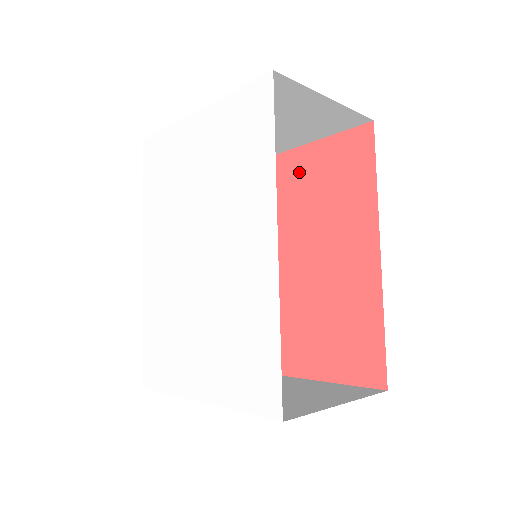
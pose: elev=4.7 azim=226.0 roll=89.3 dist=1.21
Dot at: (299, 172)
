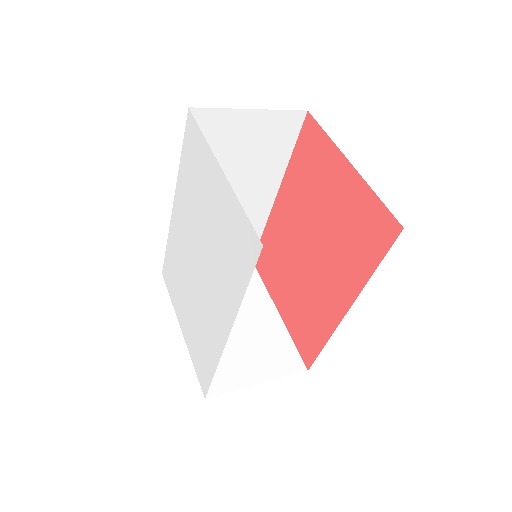
Dot at: (338, 185)
